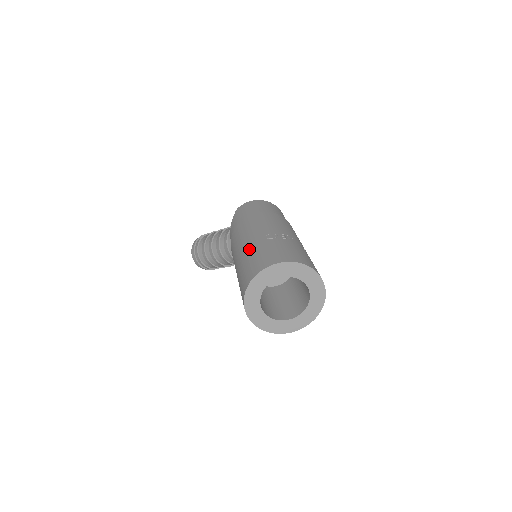
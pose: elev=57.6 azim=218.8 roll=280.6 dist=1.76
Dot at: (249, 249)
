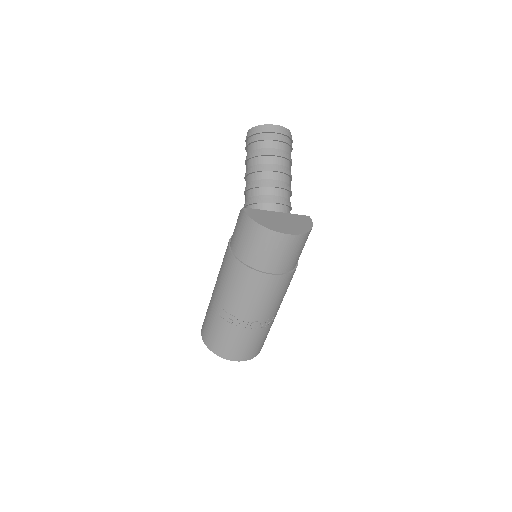
Dot at: (211, 302)
